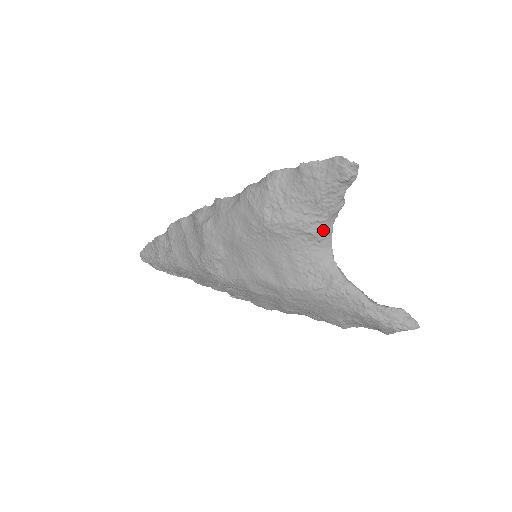
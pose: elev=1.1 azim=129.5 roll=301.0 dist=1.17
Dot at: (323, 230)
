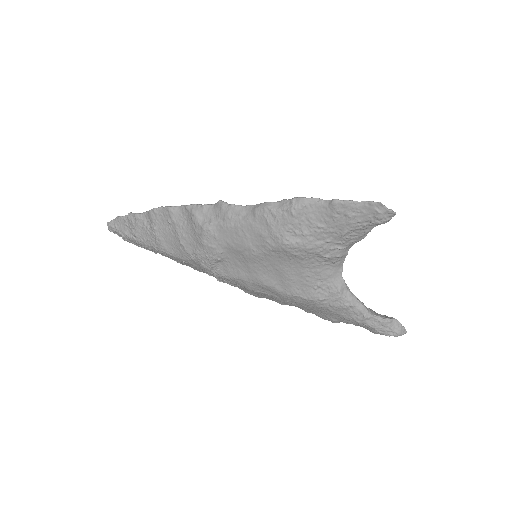
Dot at: (340, 255)
